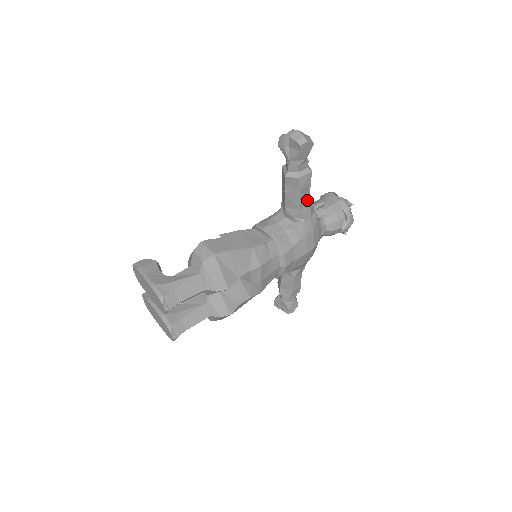
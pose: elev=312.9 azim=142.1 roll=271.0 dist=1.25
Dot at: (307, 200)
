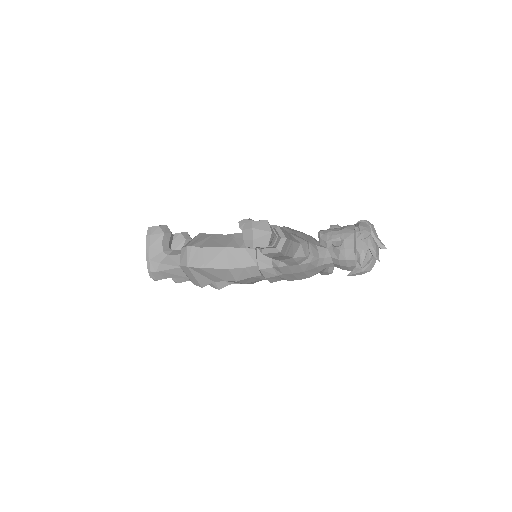
Dot at: (288, 257)
